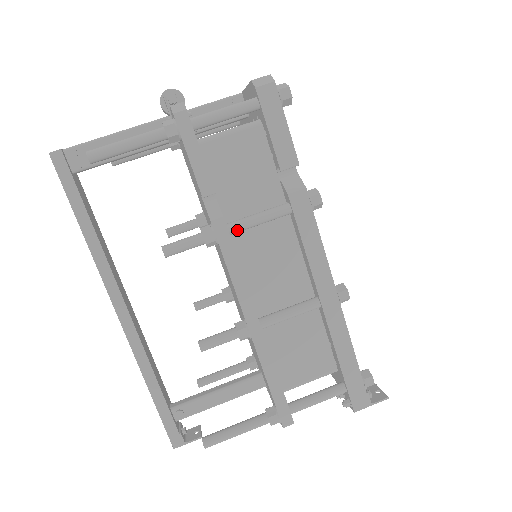
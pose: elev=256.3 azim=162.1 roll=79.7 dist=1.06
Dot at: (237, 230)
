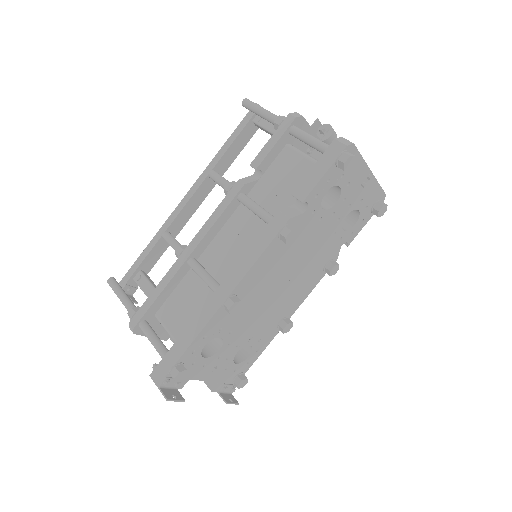
Dot at: (242, 200)
